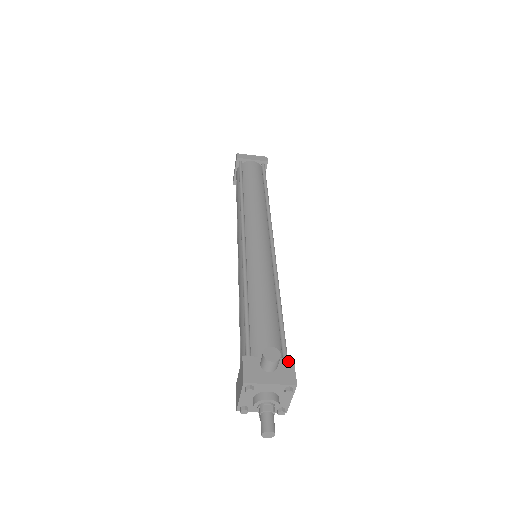
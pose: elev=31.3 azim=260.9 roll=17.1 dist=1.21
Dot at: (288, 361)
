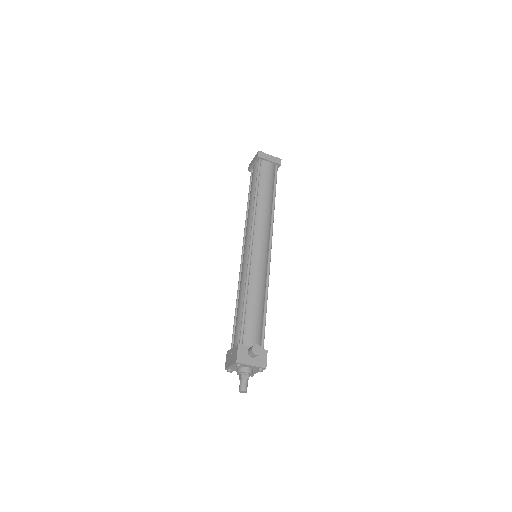
Dot at: (264, 351)
